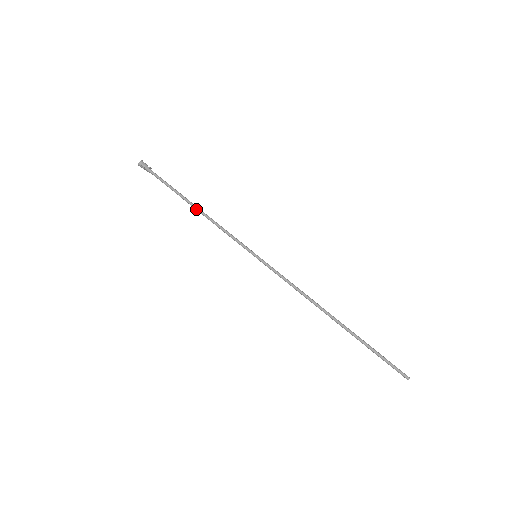
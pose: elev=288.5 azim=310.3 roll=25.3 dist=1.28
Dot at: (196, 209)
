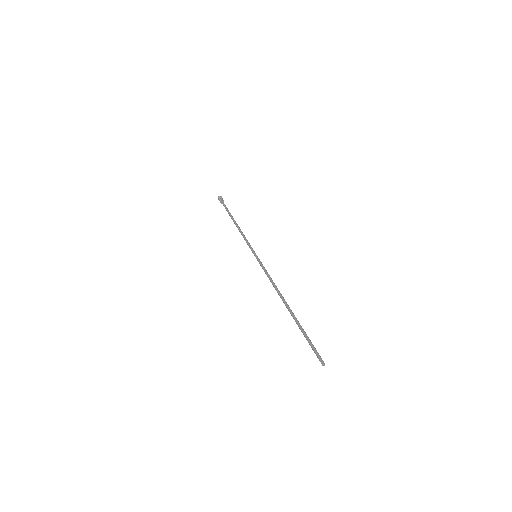
Dot at: (236, 223)
